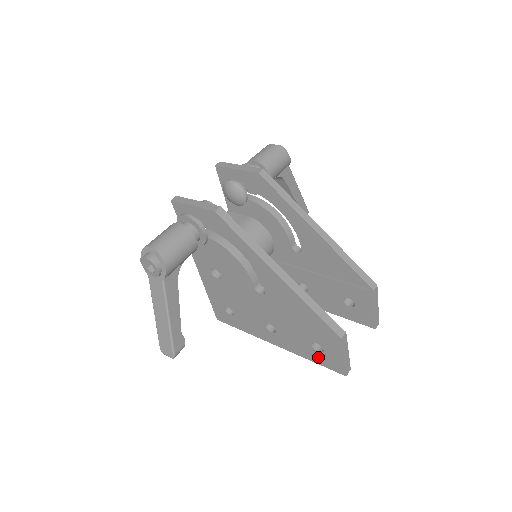
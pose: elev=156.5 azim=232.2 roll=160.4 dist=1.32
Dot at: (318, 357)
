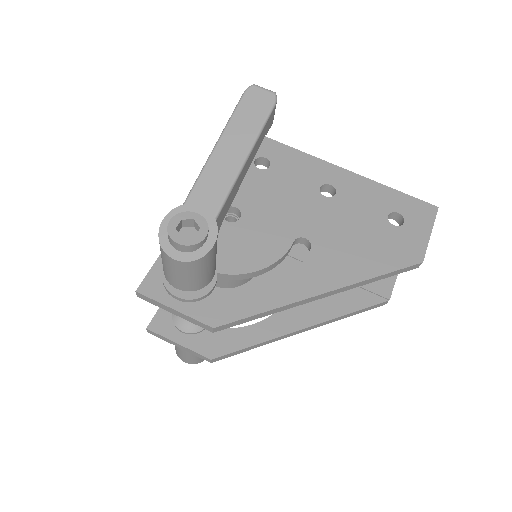
Dot at: occluded
